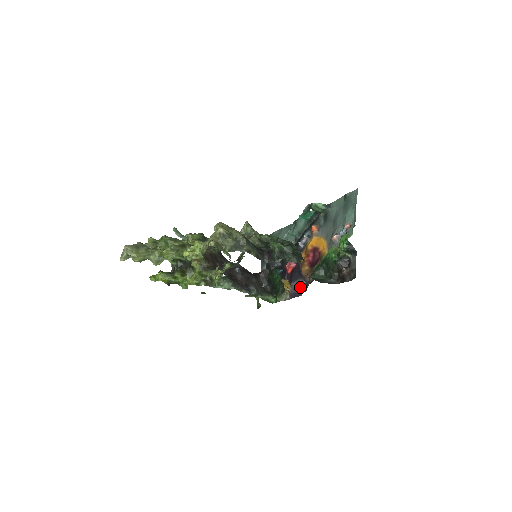
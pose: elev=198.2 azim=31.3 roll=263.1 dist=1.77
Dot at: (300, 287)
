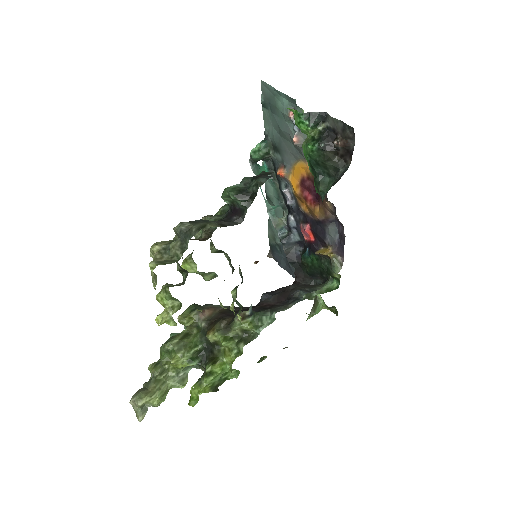
Dot at: (335, 233)
